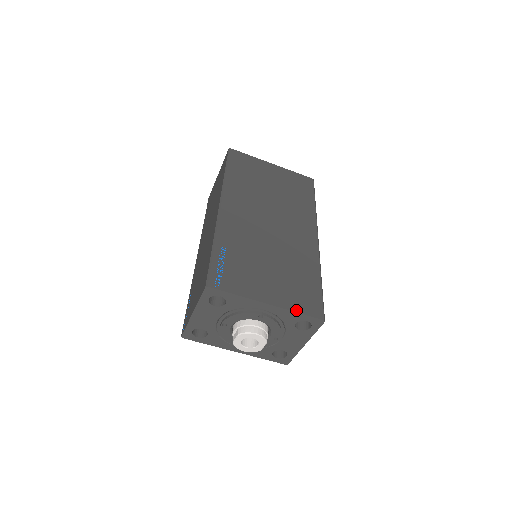
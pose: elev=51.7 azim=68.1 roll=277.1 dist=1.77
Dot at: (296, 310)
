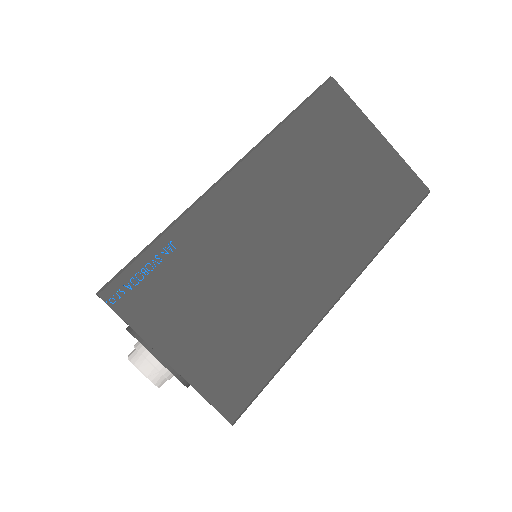
Dot at: (202, 390)
